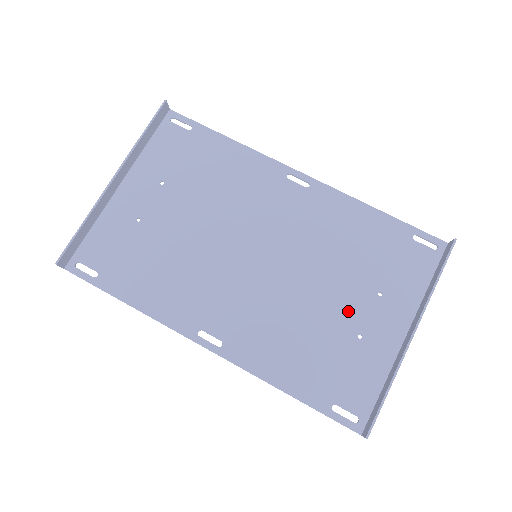
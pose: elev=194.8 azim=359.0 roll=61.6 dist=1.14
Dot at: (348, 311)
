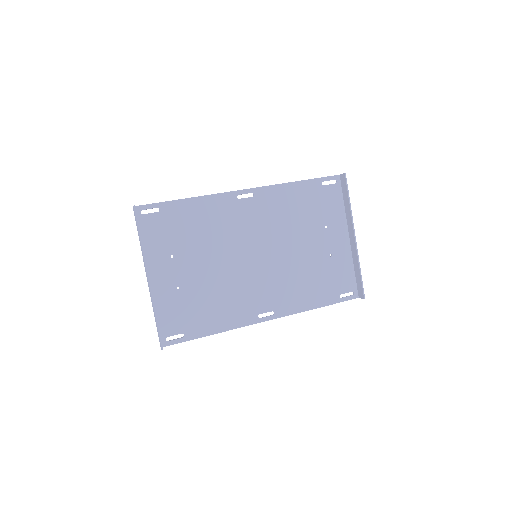
Dot at: (318, 248)
